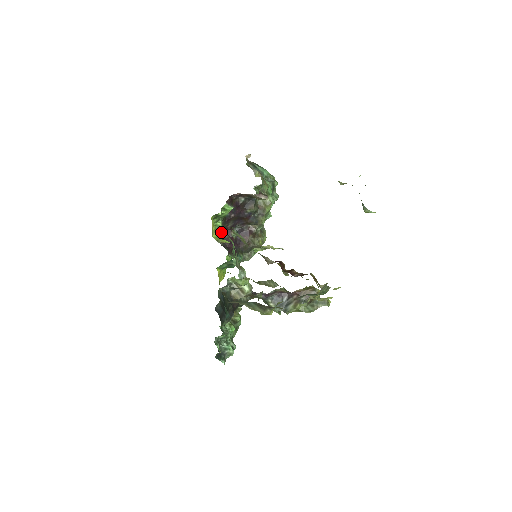
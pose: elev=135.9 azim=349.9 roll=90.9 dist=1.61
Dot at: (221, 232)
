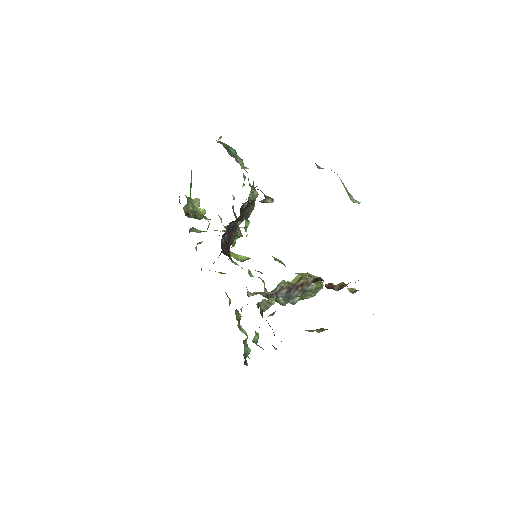
Dot at: occluded
